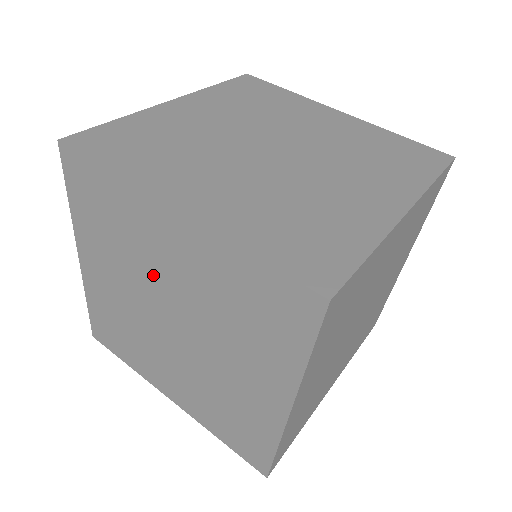
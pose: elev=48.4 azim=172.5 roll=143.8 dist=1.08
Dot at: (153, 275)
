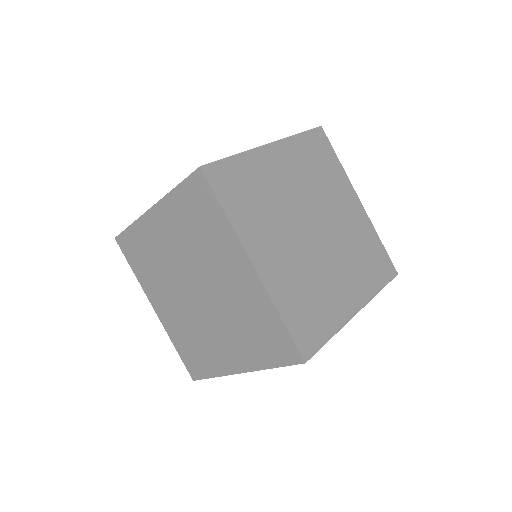
Dot at: (172, 265)
